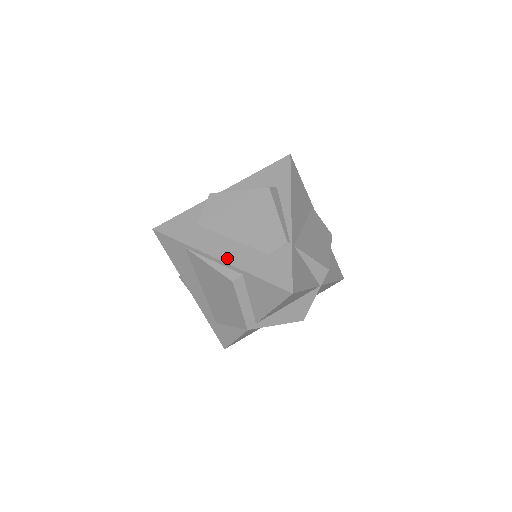
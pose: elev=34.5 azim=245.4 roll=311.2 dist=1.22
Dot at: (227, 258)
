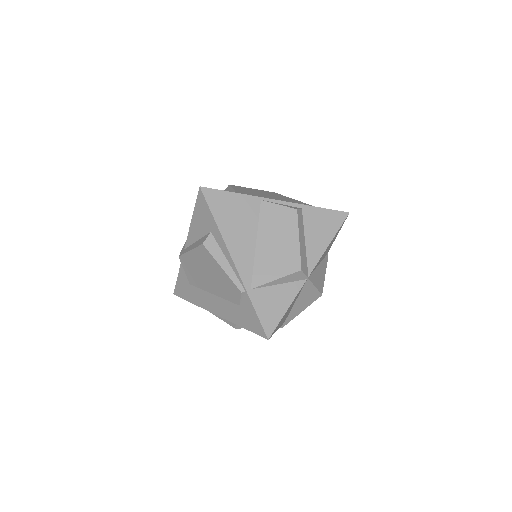
Dot at: (219, 313)
